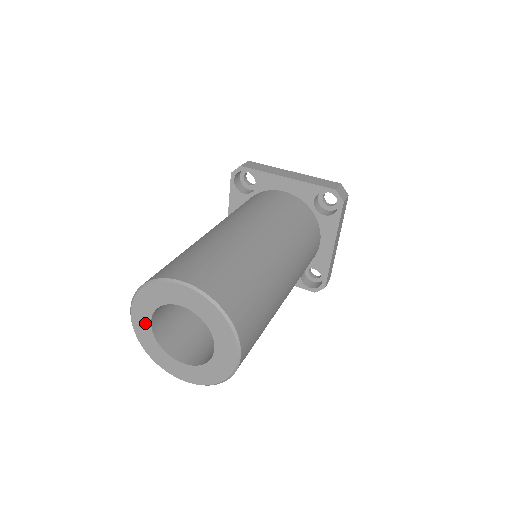
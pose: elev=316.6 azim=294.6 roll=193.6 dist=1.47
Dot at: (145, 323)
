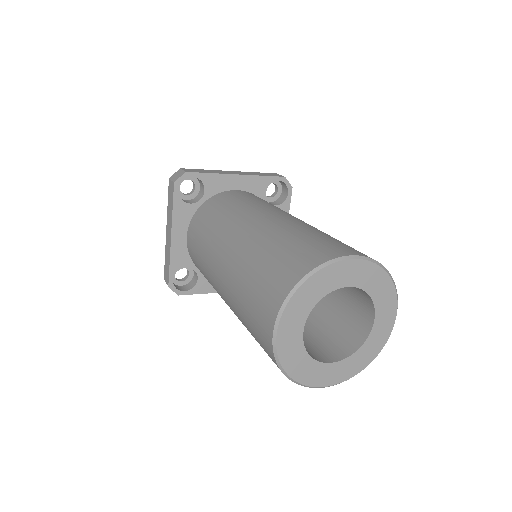
Dot at: (295, 334)
